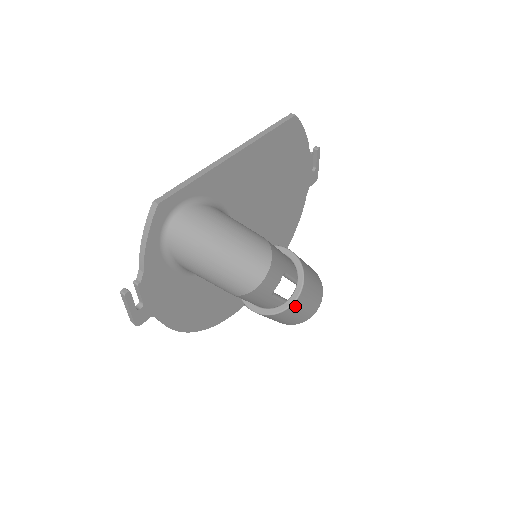
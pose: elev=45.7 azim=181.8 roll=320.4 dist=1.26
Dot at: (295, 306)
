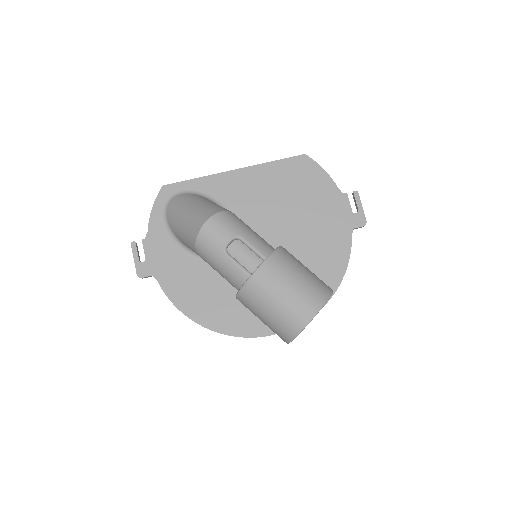
Dot at: (259, 281)
